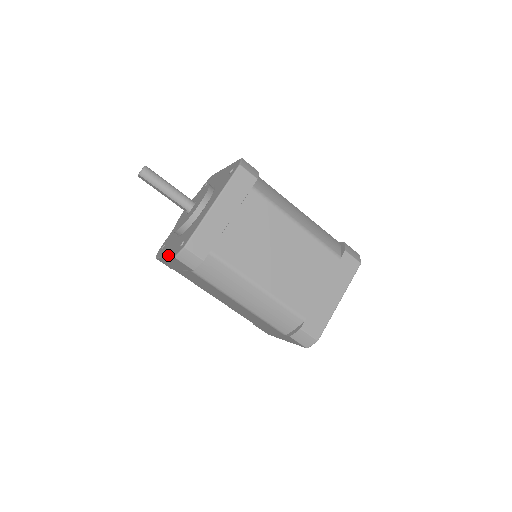
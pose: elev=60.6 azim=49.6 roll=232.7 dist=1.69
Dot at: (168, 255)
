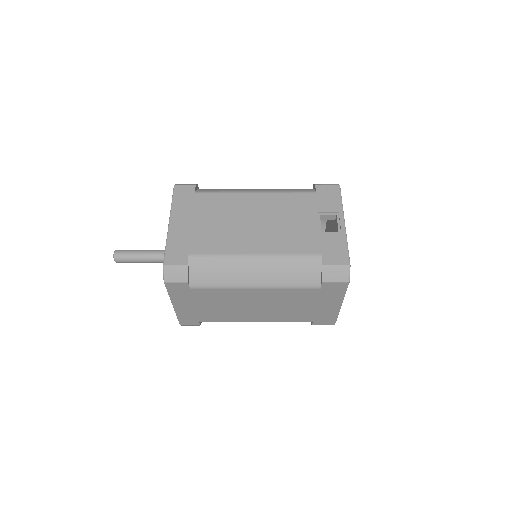
Dot at: occluded
